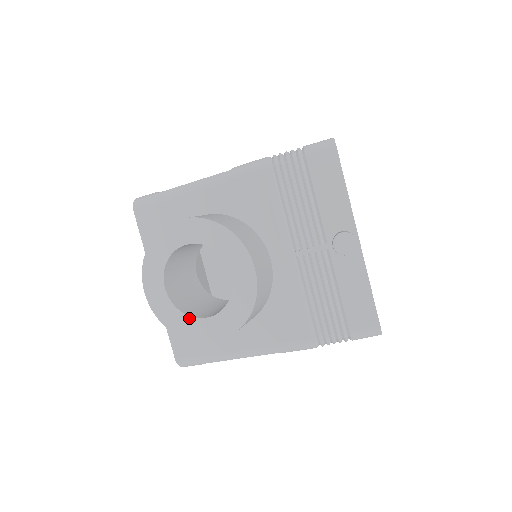
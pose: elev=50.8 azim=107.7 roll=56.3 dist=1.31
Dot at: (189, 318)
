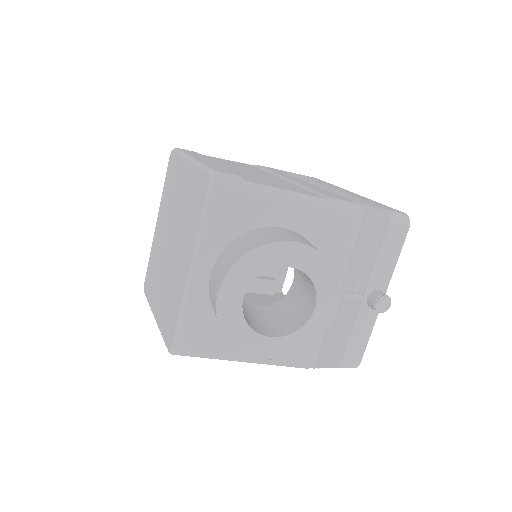
Dot at: (252, 332)
